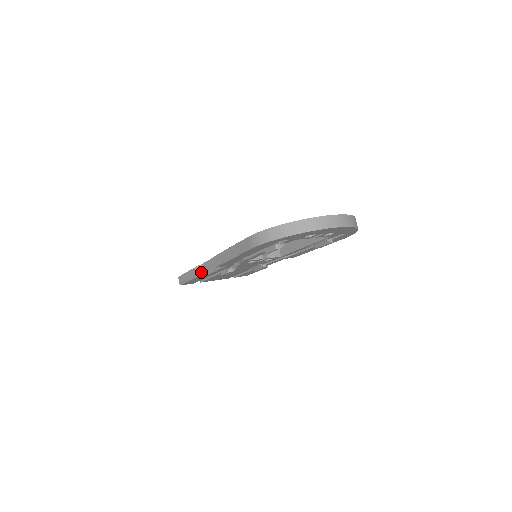
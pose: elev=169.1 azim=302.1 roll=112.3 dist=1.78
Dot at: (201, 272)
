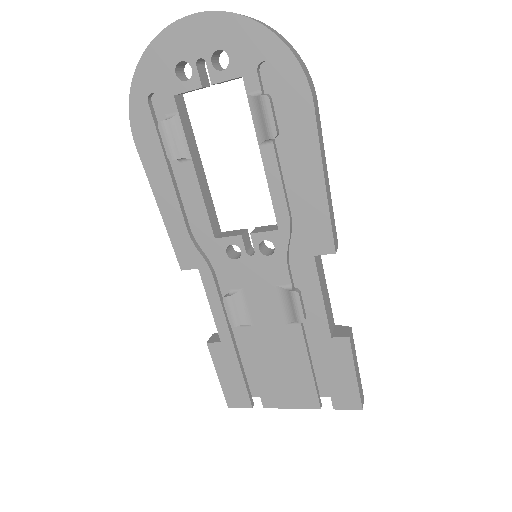
Dot at: (219, 338)
